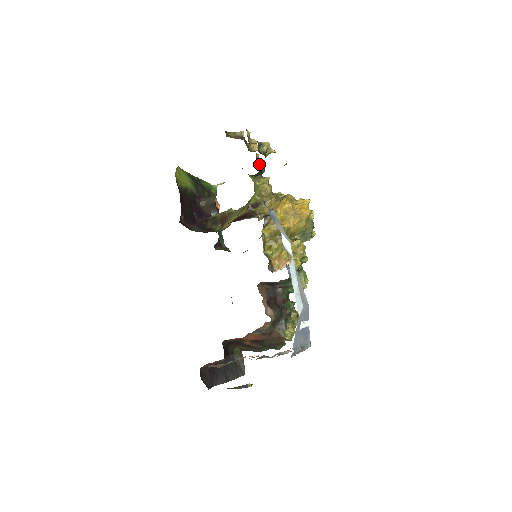
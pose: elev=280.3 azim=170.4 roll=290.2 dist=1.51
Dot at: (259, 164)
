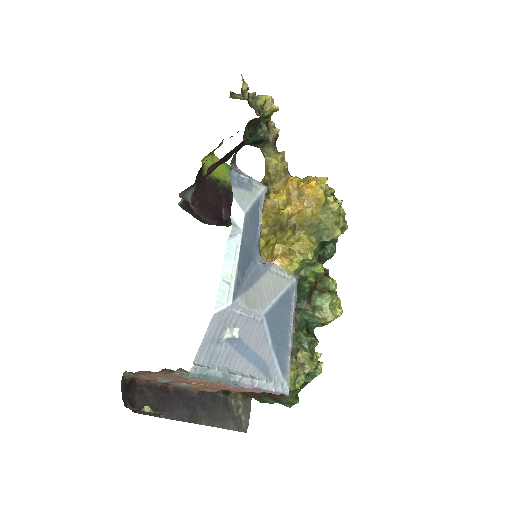
Dot at: (272, 134)
